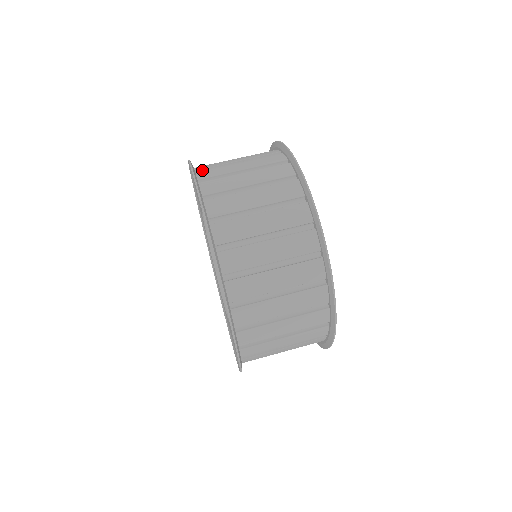
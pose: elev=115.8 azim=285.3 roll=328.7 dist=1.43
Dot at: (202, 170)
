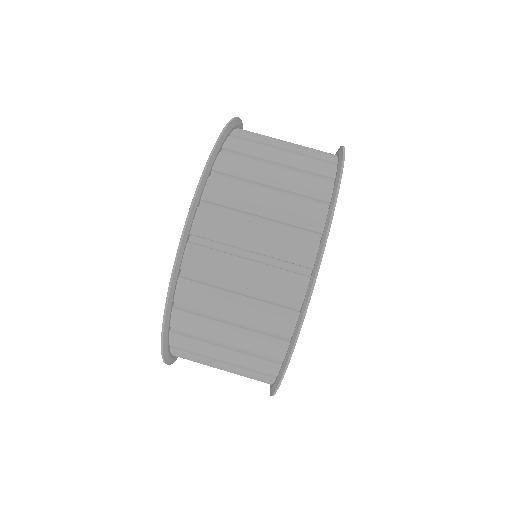
Dot at: (231, 151)
